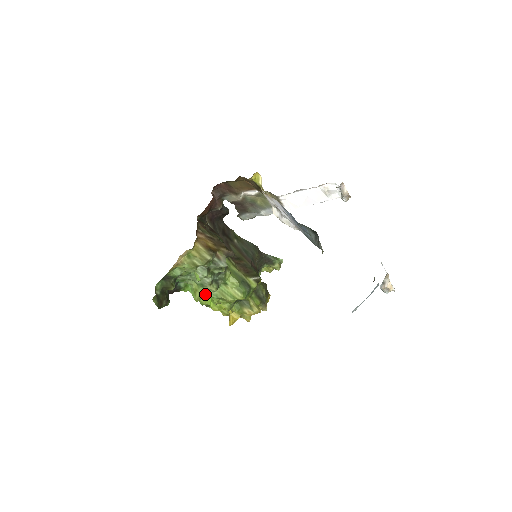
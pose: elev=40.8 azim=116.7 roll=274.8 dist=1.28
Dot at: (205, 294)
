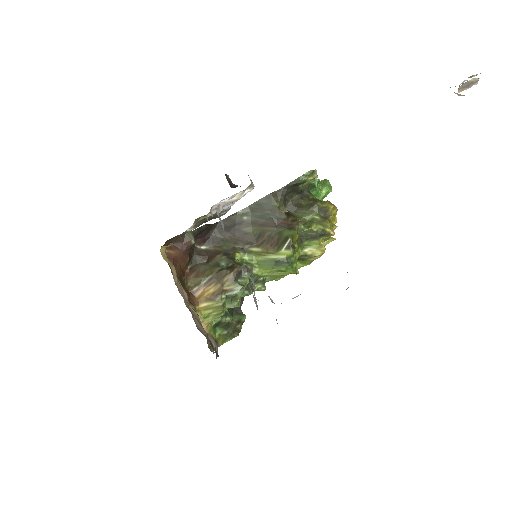
Dot at: occluded
